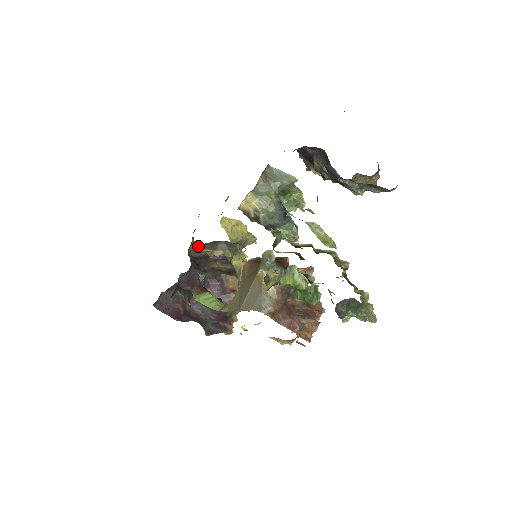
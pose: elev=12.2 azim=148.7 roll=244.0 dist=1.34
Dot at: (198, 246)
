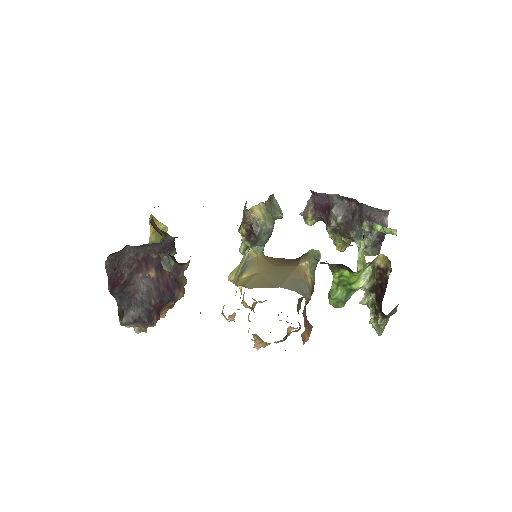
Dot at: (155, 224)
